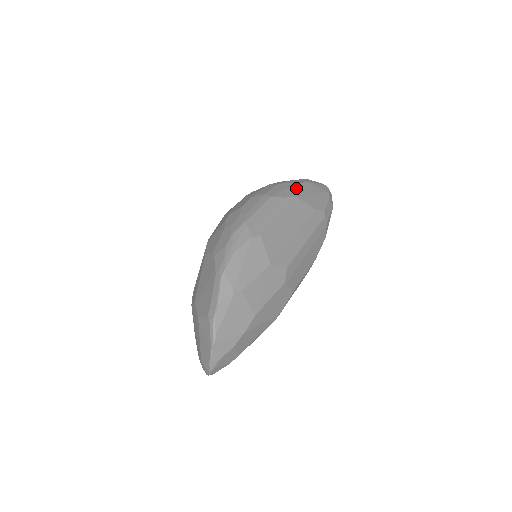
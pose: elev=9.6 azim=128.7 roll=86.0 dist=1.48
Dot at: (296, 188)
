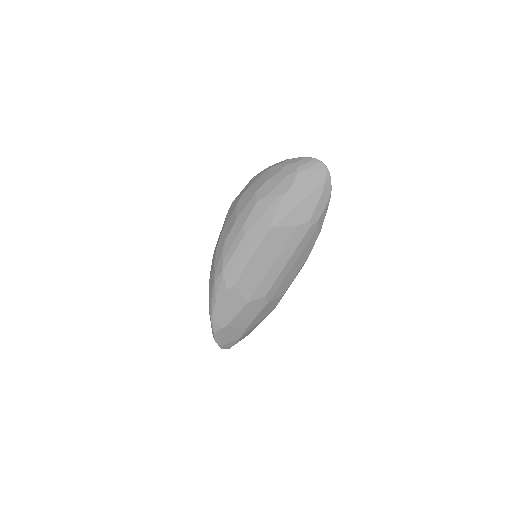
Dot at: (275, 208)
